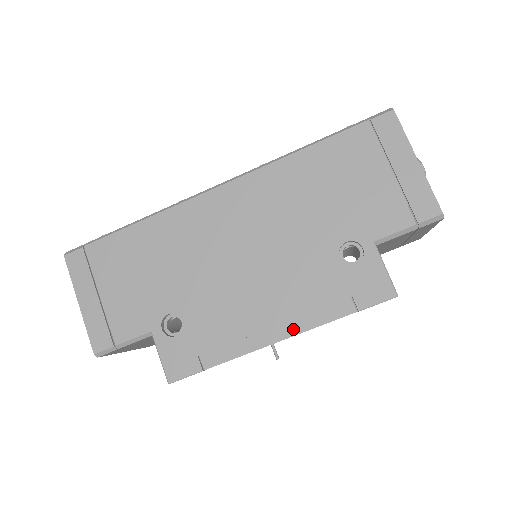
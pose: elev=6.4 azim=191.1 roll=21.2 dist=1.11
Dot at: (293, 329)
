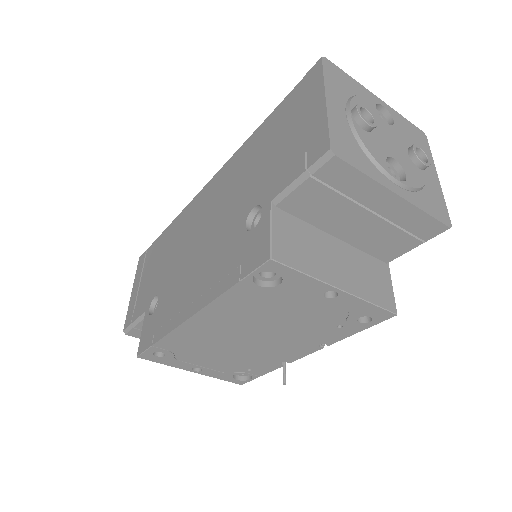
Dot at: (200, 304)
